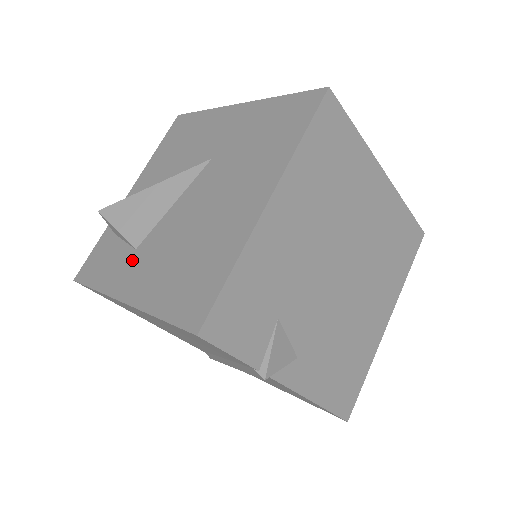
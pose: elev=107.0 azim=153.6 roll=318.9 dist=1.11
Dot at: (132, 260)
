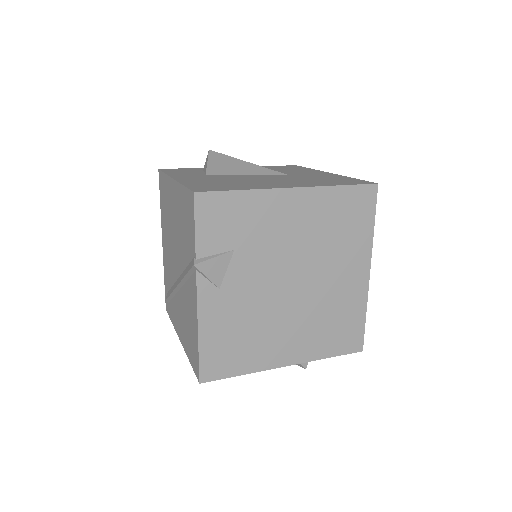
Dot at: (199, 175)
